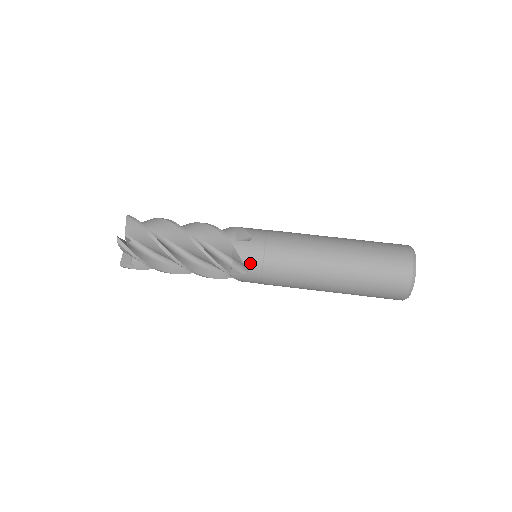
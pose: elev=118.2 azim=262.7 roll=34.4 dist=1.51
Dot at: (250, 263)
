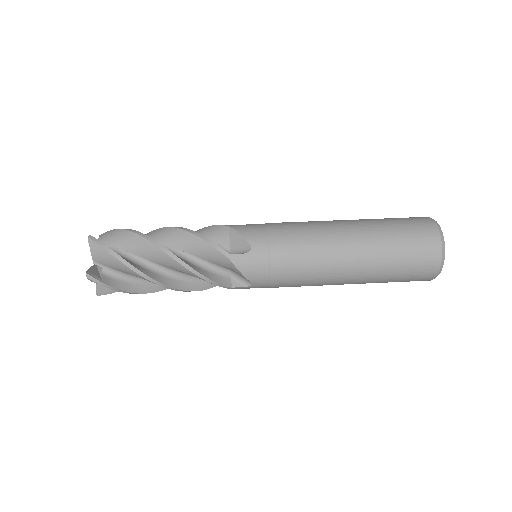
Dot at: (254, 277)
